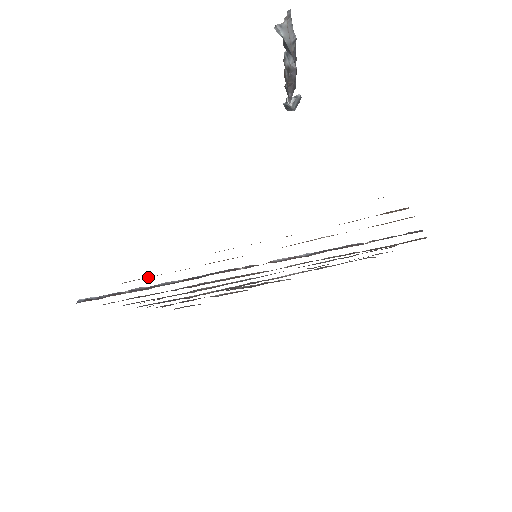
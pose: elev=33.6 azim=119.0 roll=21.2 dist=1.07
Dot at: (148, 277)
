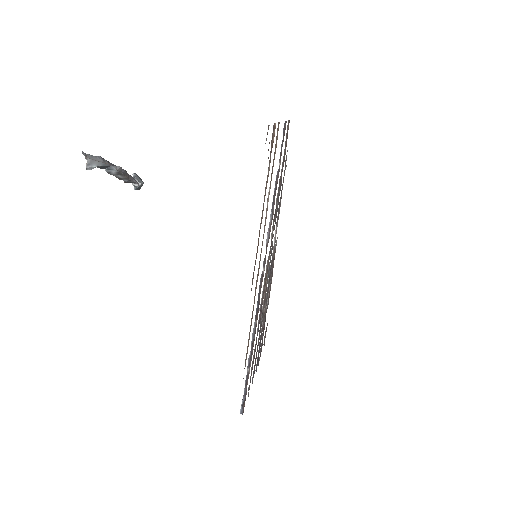
Dot at: (248, 344)
